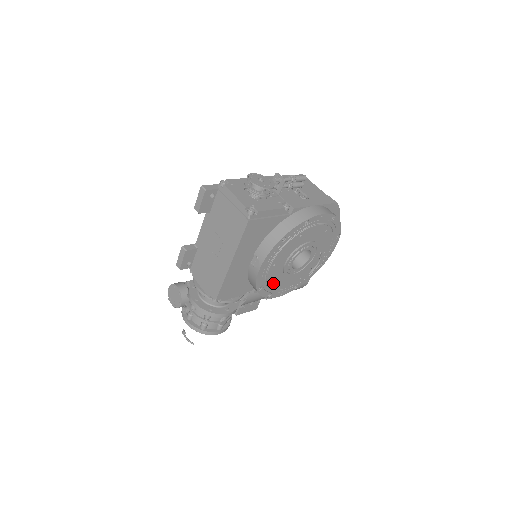
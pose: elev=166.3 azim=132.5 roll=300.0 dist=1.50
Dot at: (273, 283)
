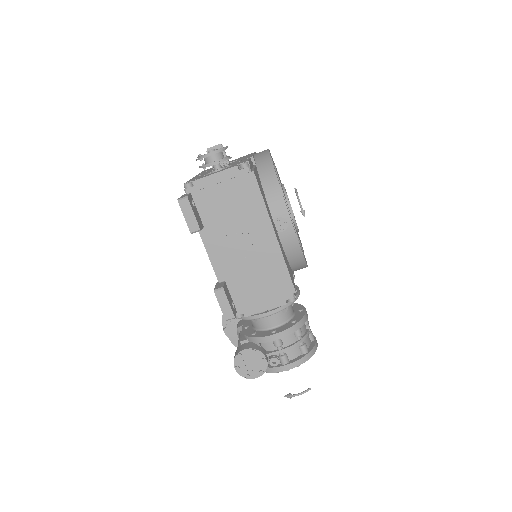
Dot at: occluded
